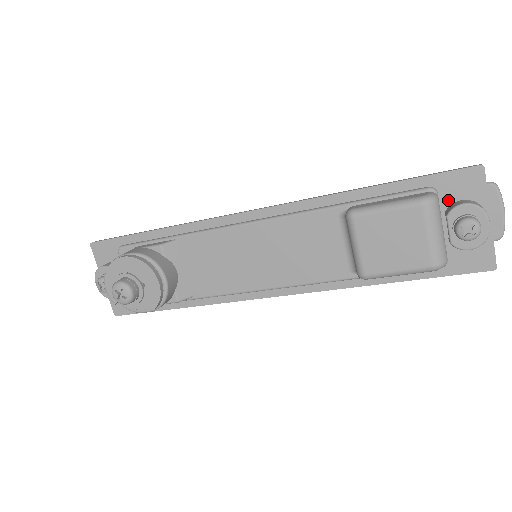
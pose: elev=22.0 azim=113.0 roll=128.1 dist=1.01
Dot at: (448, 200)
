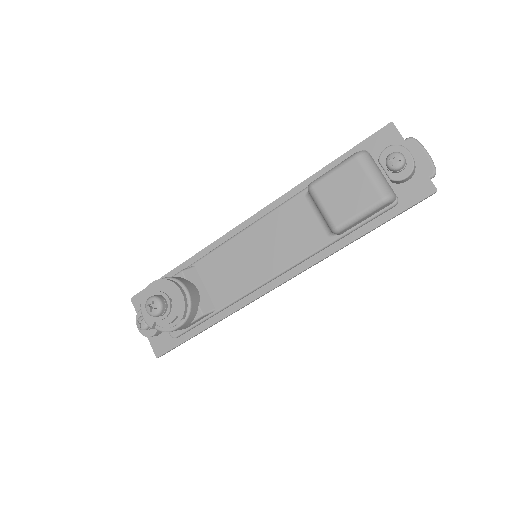
Dot at: (379, 155)
